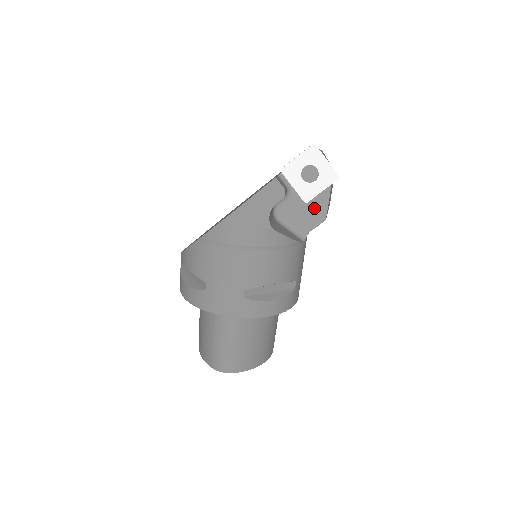
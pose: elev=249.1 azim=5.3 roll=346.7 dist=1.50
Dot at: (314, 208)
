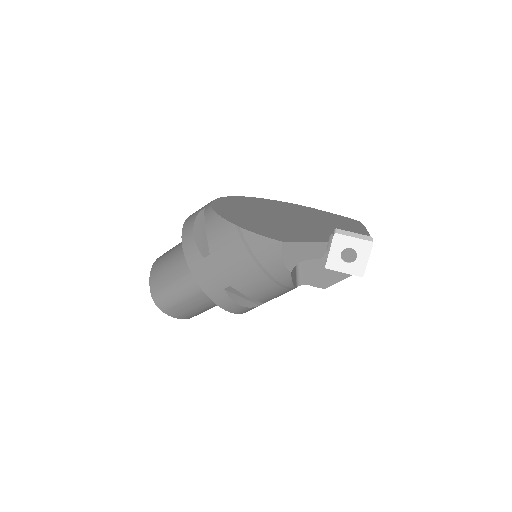
Dot at: (326, 275)
